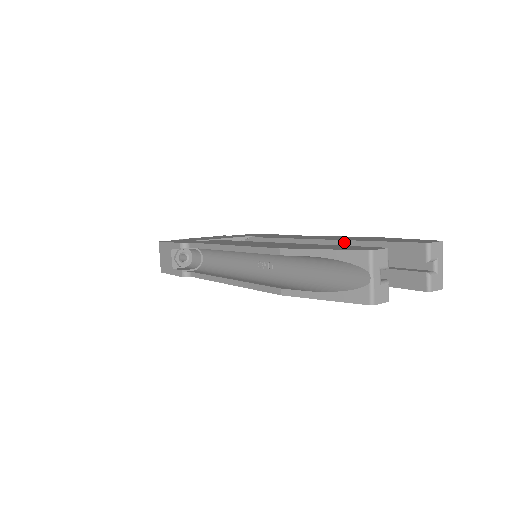
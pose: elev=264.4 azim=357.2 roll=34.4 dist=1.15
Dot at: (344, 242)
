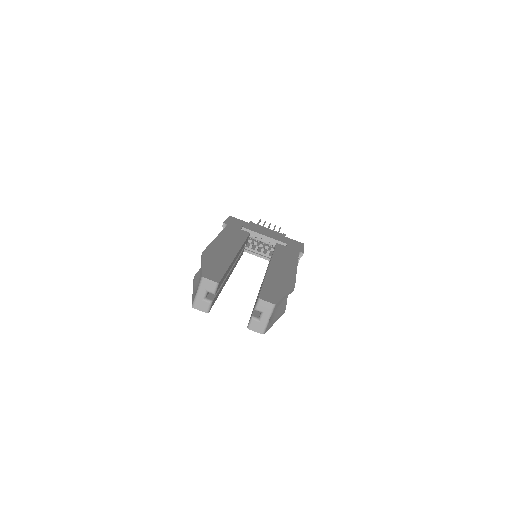
Dot at: (266, 274)
